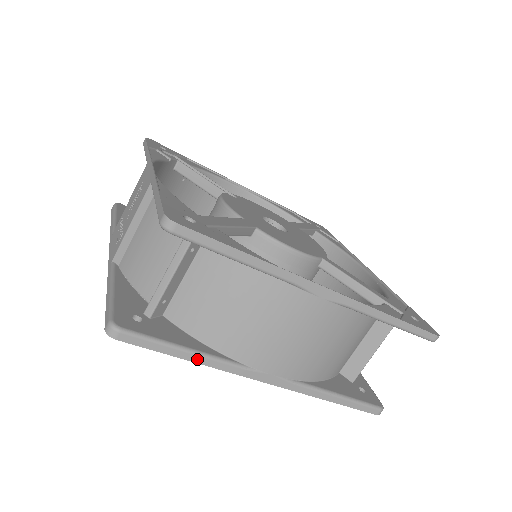
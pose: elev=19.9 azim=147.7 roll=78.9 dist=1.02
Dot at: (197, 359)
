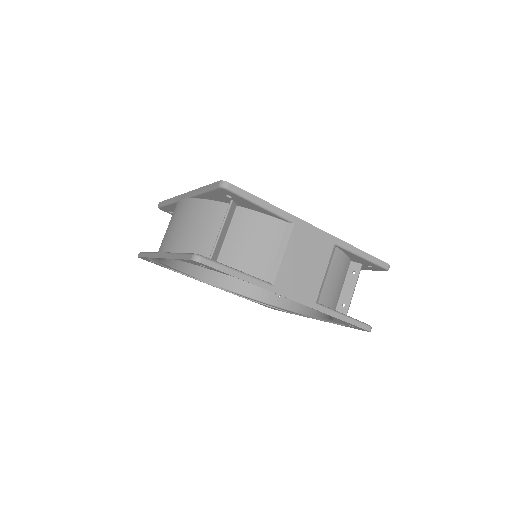
Dot at: (148, 255)
